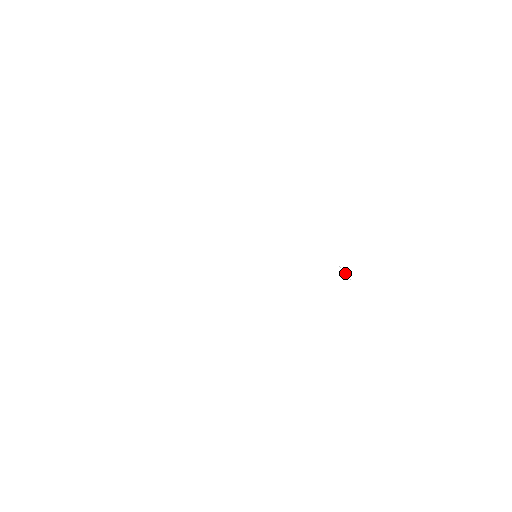
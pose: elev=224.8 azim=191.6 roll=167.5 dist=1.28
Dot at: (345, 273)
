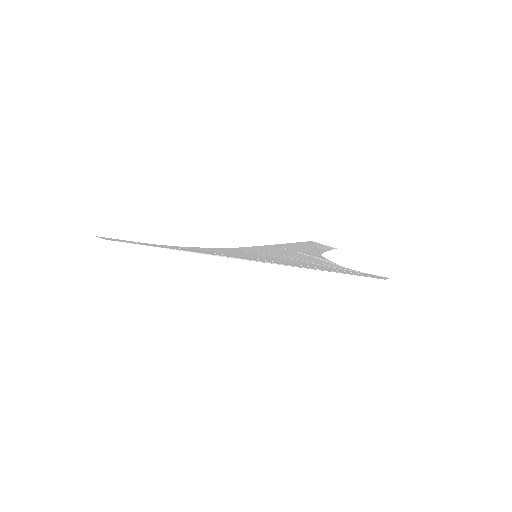
Dot at: (318, 252)
